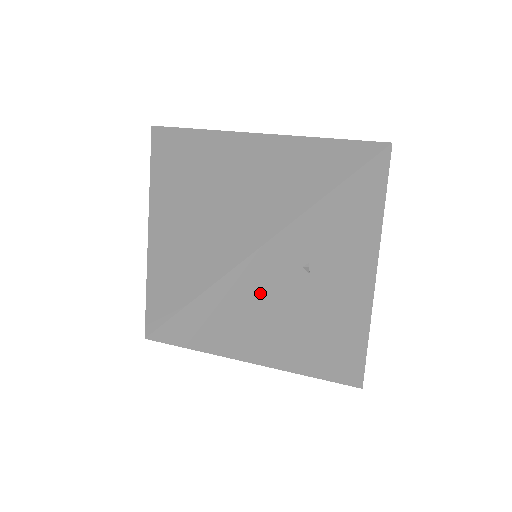
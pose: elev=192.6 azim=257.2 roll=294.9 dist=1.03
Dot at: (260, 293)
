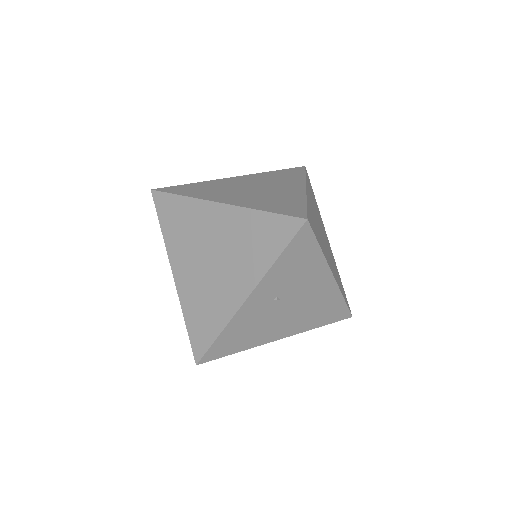
Dot at: (251, 322)
